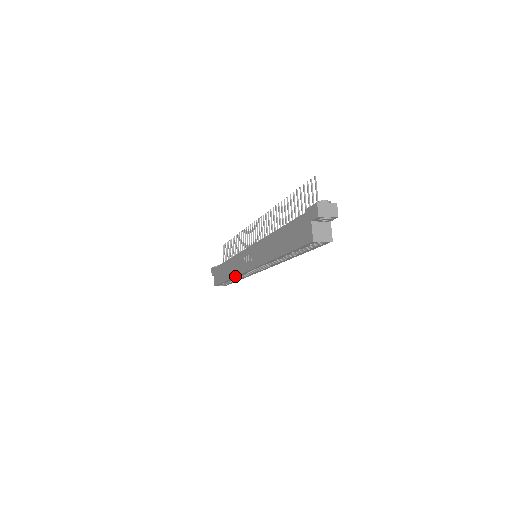
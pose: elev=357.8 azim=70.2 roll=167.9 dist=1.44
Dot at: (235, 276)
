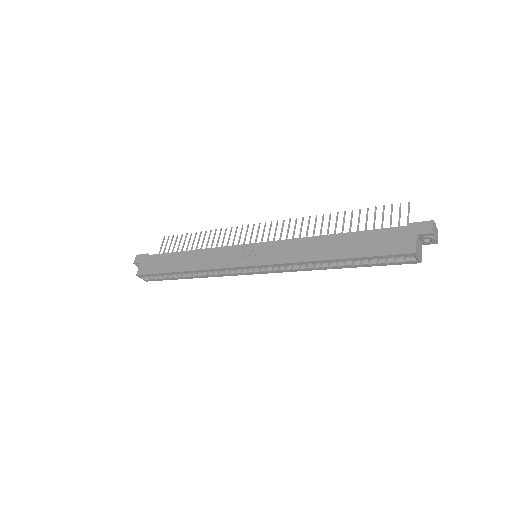
Dot at: (206, 269)
